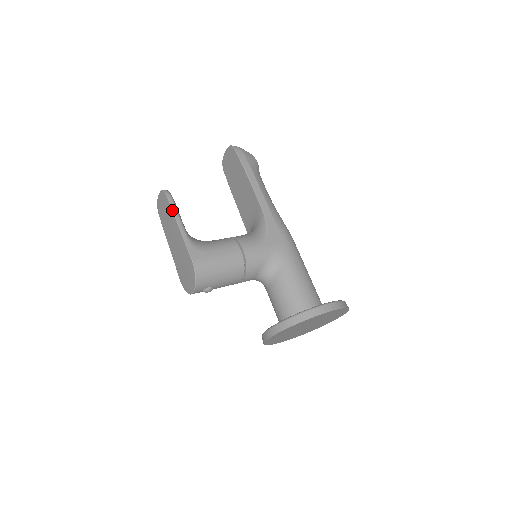
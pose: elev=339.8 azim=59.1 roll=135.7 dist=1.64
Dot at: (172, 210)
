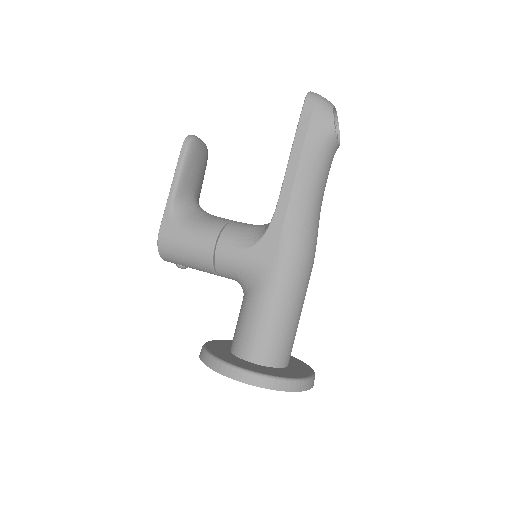
Dot at: (176, 166)
